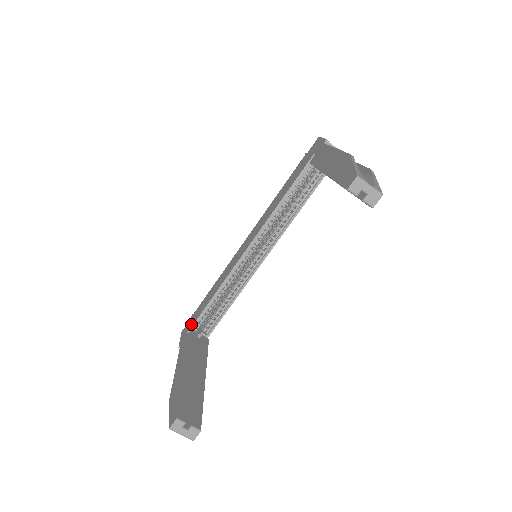
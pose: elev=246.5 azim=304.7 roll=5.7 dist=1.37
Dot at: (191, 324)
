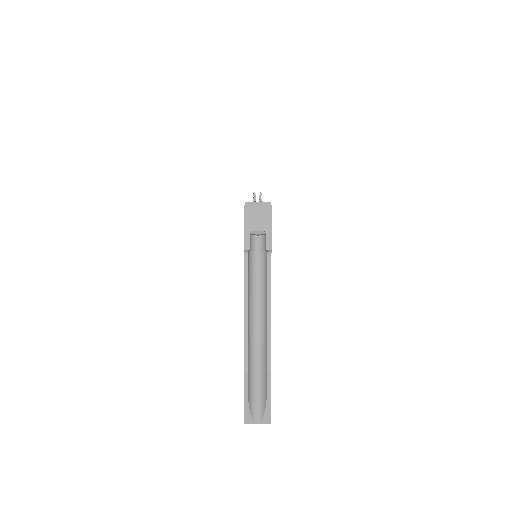
Dot at: occluded
